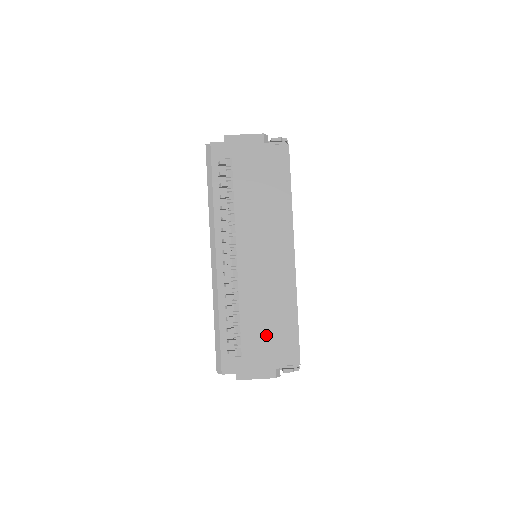
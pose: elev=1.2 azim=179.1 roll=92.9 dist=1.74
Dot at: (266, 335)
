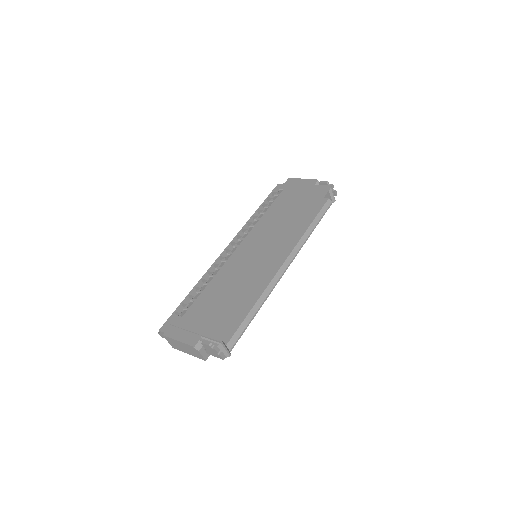
Dot at: (213, 307)
